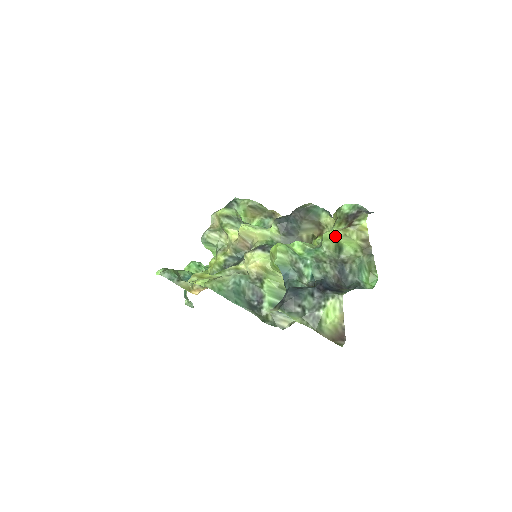
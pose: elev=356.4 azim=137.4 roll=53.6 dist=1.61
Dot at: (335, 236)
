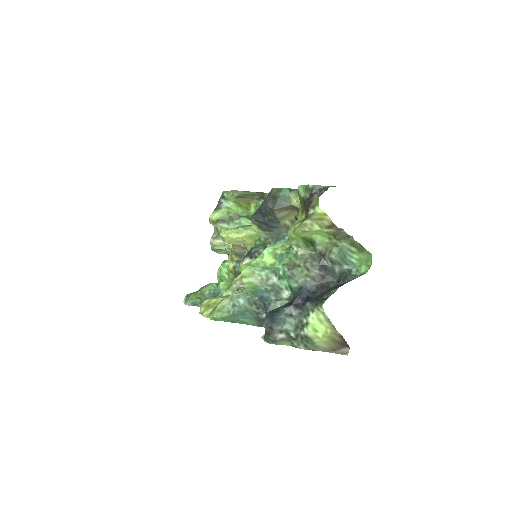
Dot at: (297, 234)
